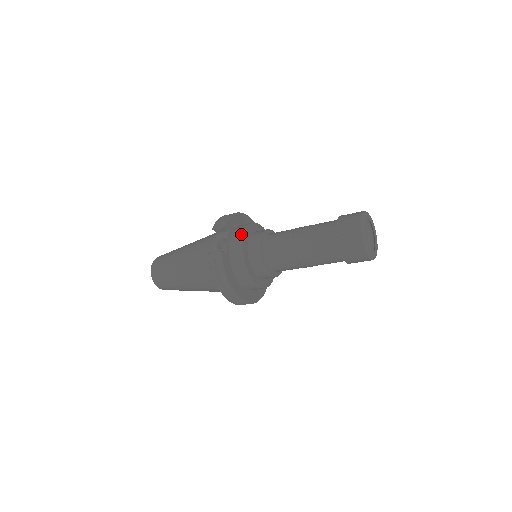
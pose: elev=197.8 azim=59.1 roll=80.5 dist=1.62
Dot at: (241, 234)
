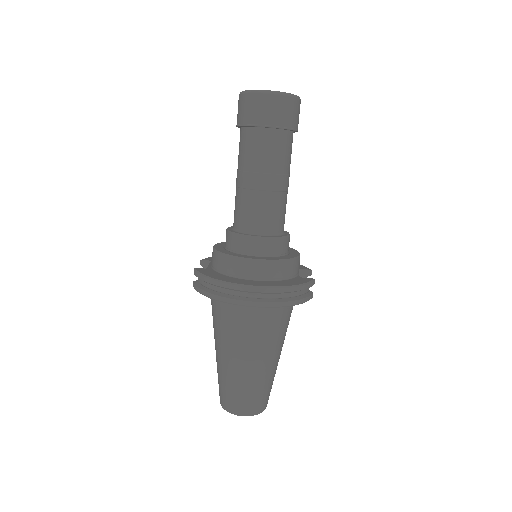
Dot at: occluded
